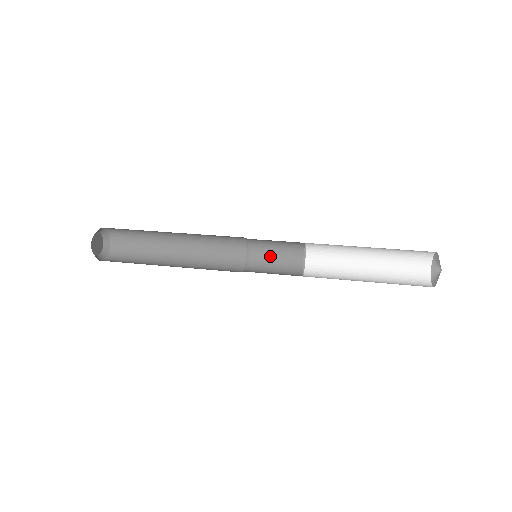
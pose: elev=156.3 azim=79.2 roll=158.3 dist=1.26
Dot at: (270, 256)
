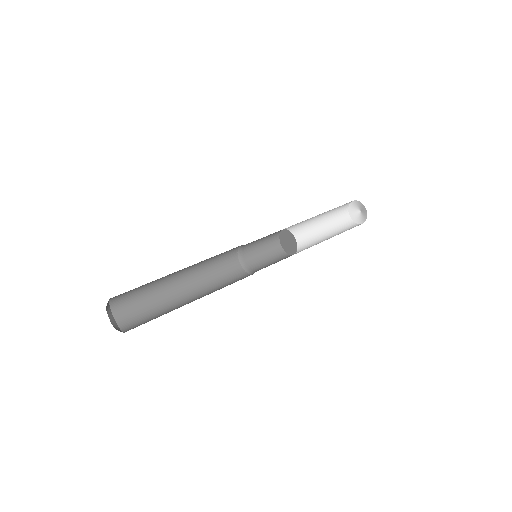
Dot at: (257, 240)
